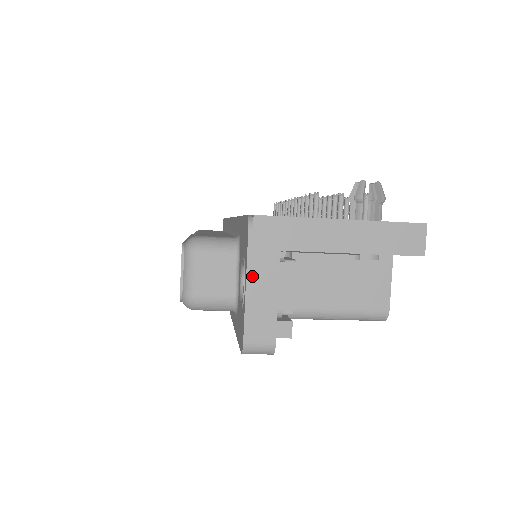
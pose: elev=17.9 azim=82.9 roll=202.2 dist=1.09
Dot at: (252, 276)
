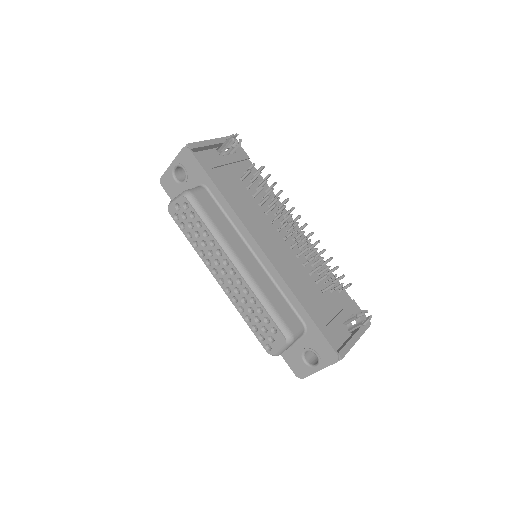
Dot at: occluded
